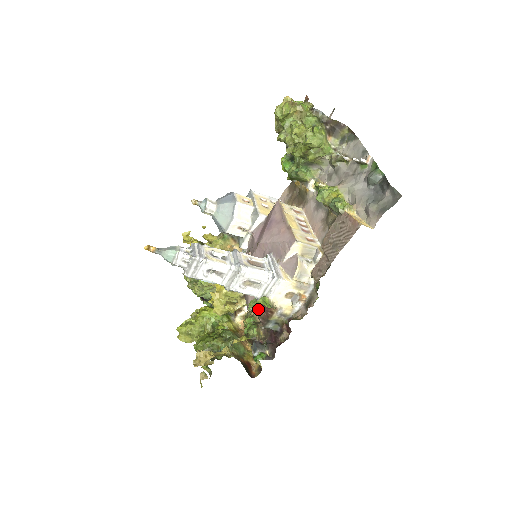
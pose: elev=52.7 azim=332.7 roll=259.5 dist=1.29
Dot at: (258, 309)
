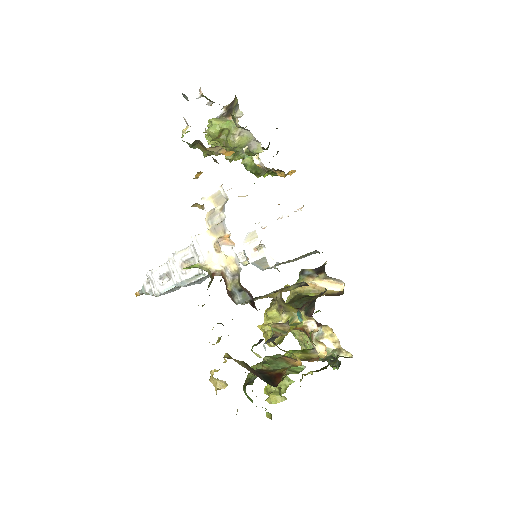
Dot at: occluded
